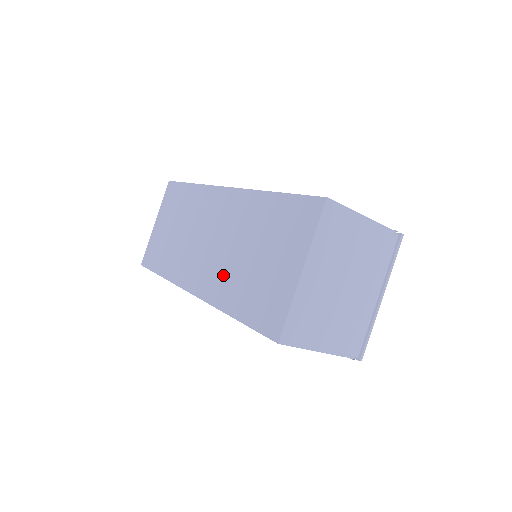
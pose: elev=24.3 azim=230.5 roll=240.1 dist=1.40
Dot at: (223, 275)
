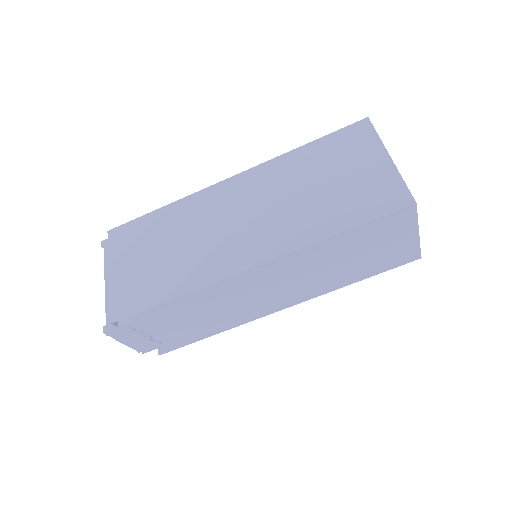
Dot at: (294, 221)
